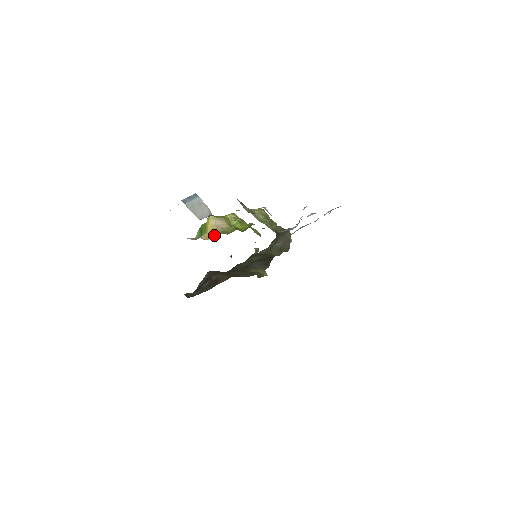
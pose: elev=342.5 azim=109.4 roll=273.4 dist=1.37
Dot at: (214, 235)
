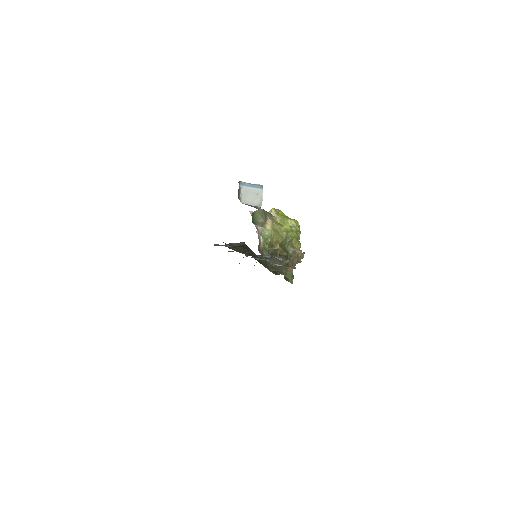
Dot at: occluded
